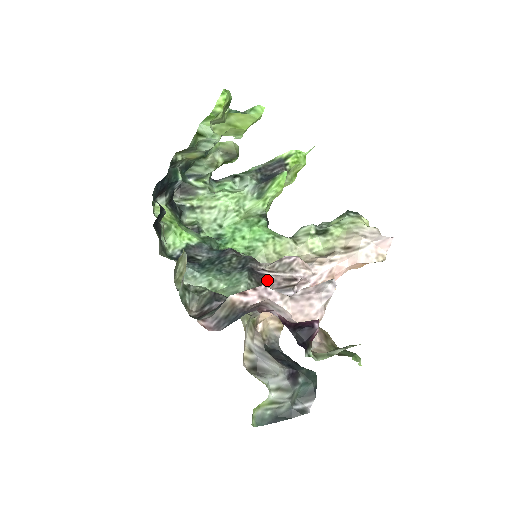
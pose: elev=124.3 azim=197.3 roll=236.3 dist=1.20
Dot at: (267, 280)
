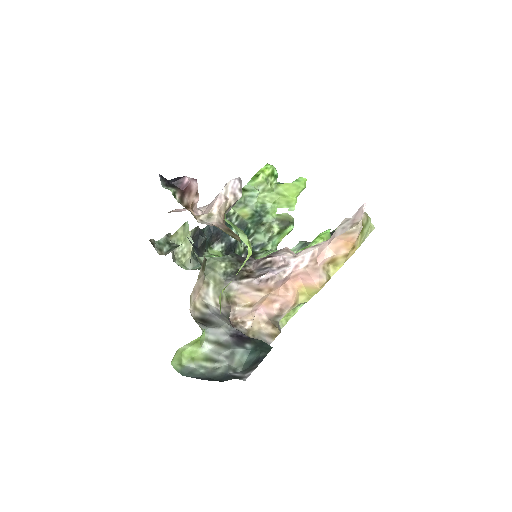
Dot at: (250, 261)
